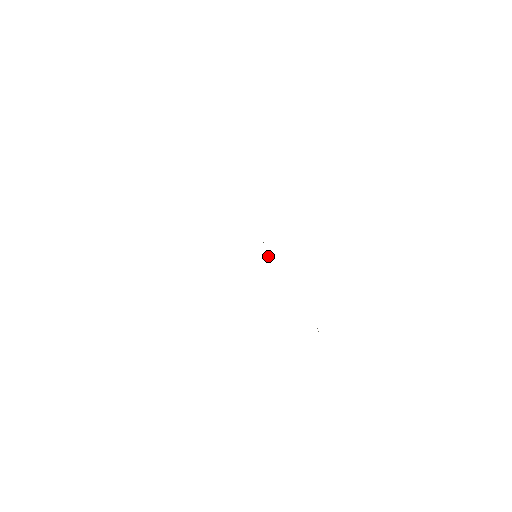
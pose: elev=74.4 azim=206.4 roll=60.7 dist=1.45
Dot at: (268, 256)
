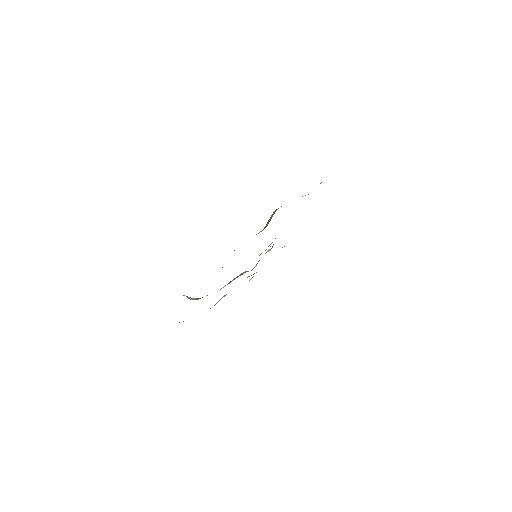
Dot at: occluded
